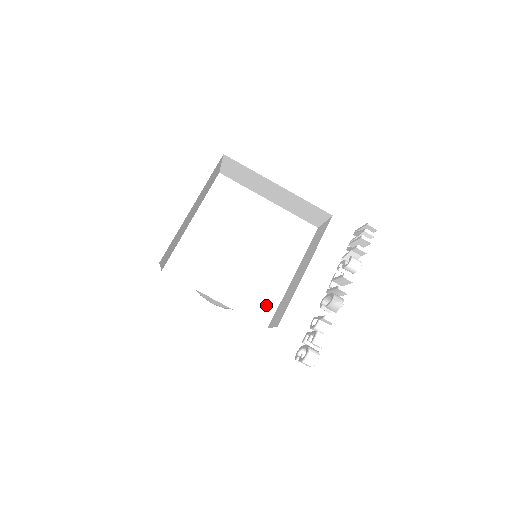
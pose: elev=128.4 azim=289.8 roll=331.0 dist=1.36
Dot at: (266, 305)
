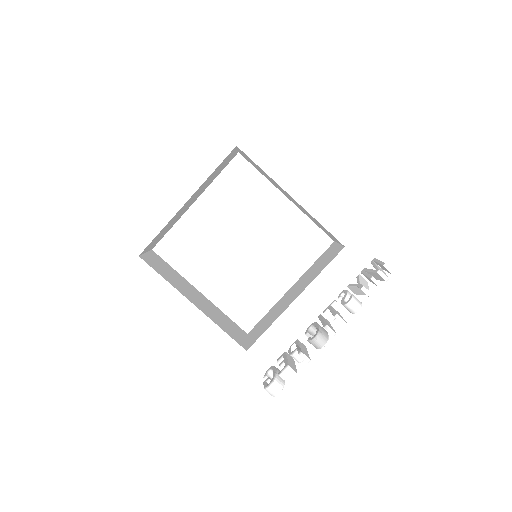
Dot at: (252, 310)
